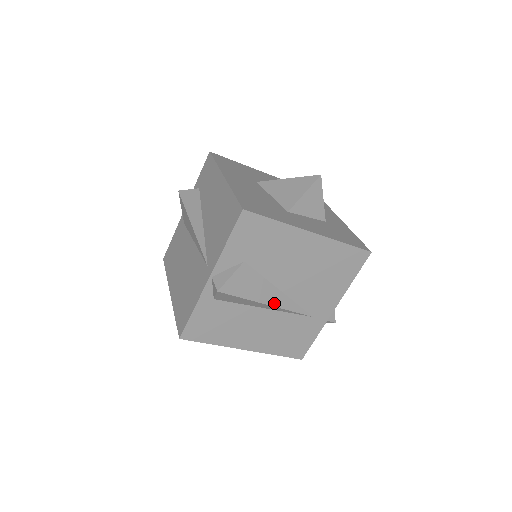
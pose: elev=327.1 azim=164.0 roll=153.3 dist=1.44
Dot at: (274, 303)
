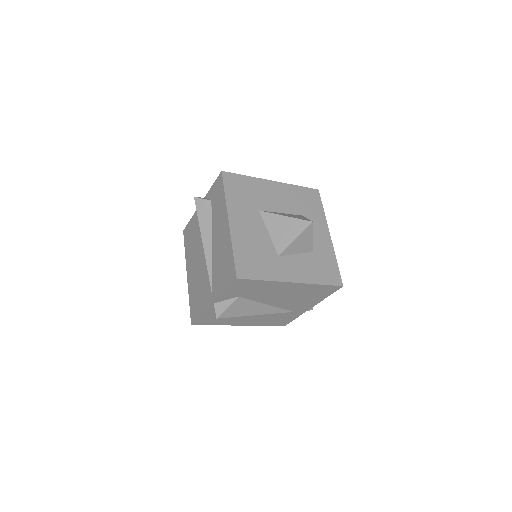
Dot at: (261, 313)
